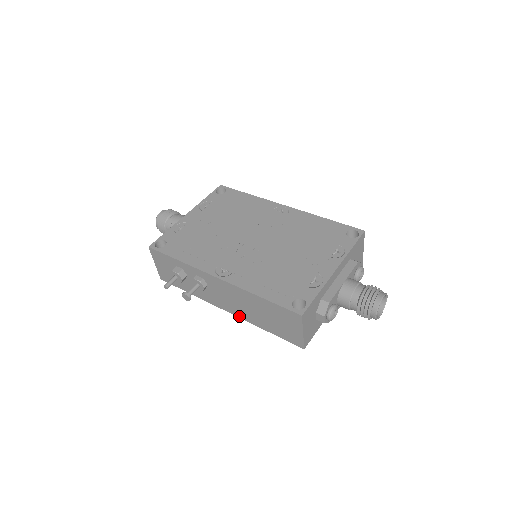
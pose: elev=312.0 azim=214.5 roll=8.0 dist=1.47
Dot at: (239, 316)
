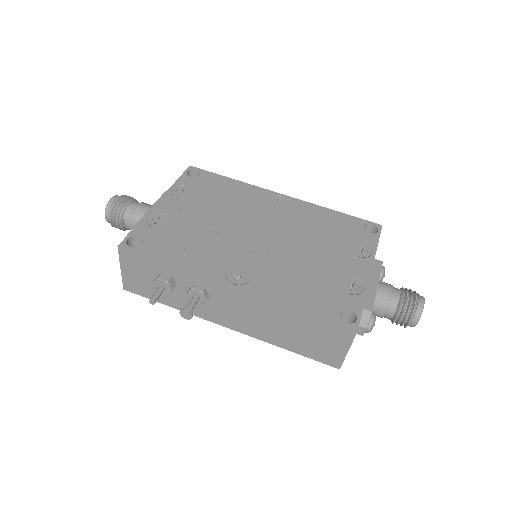
Dot at: (248, 334)
